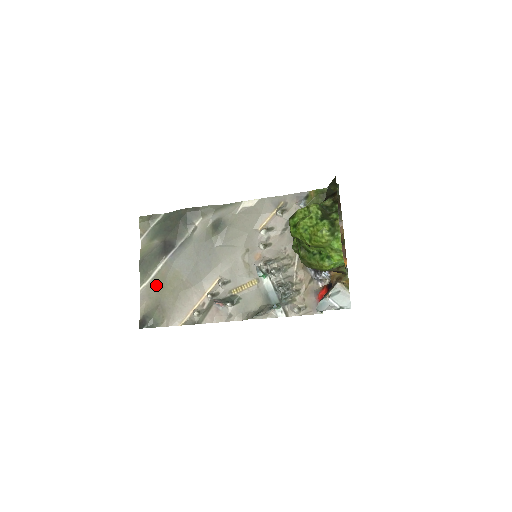
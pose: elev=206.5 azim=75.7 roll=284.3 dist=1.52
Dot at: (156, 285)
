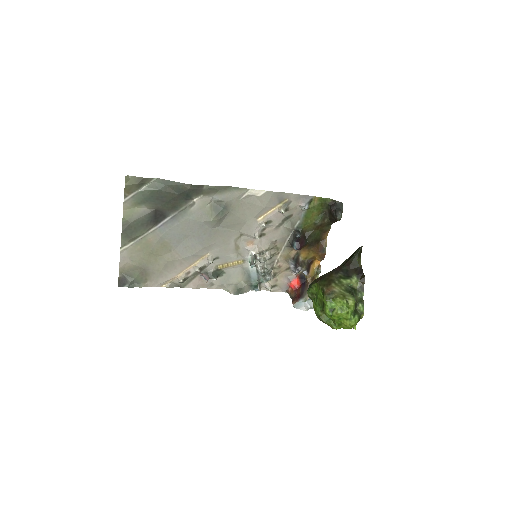
Dot at: (140, 250)
